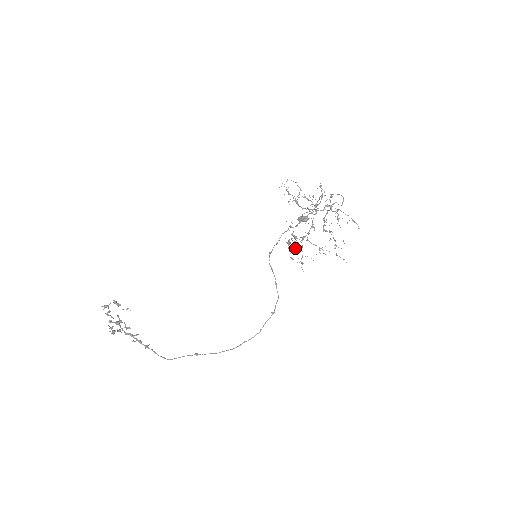
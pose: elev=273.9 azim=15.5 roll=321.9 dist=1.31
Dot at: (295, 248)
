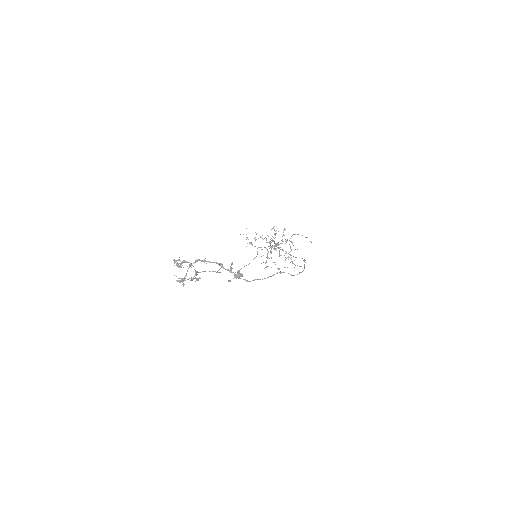
Dot at: occluded
